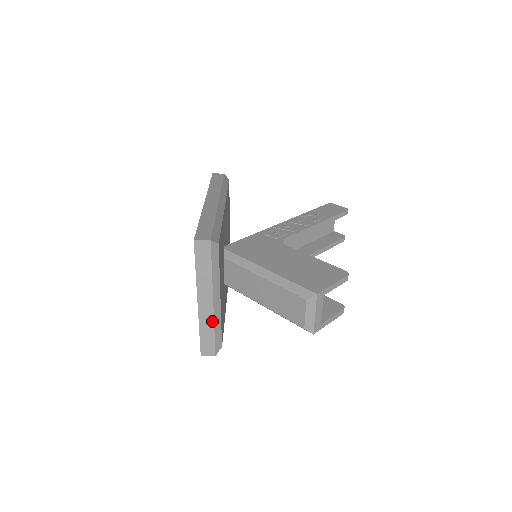
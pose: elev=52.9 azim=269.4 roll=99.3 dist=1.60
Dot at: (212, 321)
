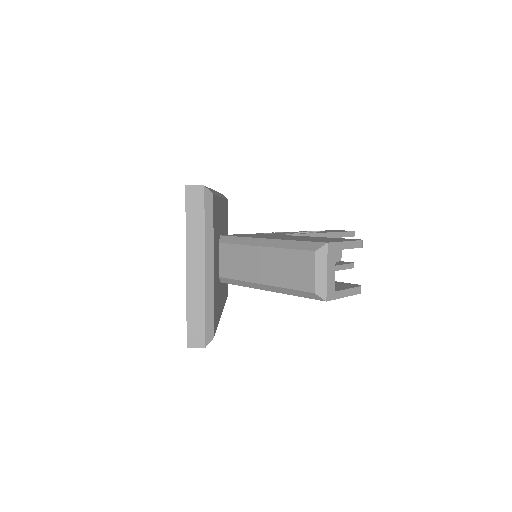
Dot at: (202, 295)
